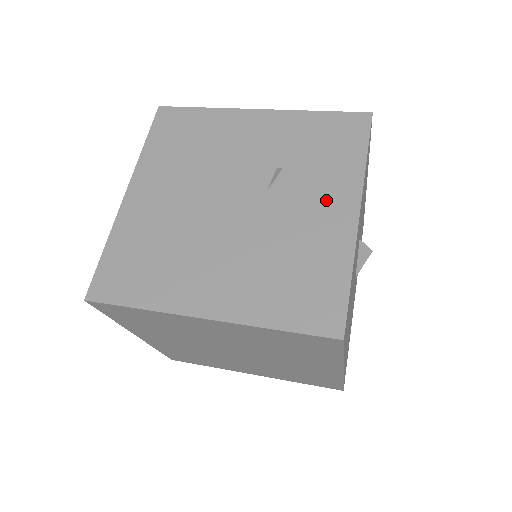
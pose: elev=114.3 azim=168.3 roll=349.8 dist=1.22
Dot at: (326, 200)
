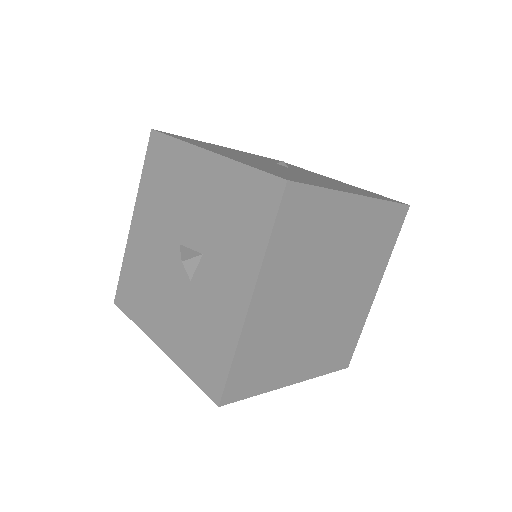
Dot at: (318, 175)
